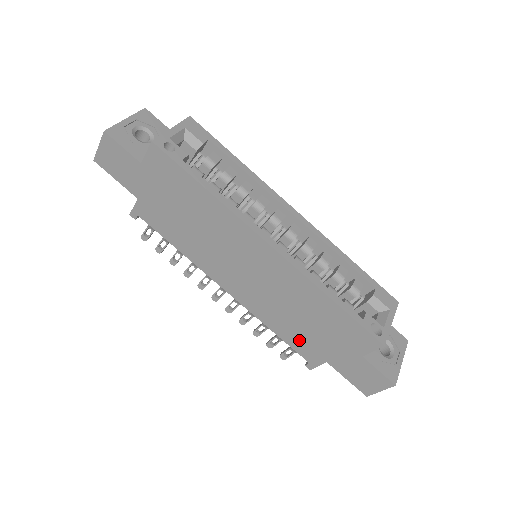
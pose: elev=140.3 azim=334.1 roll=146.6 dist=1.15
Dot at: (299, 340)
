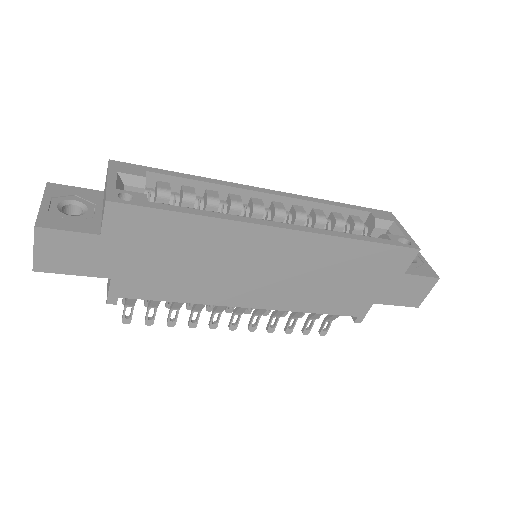
Dot at: (341, 302)
